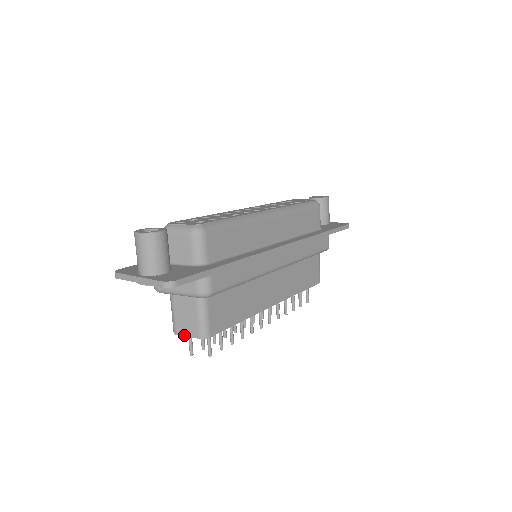
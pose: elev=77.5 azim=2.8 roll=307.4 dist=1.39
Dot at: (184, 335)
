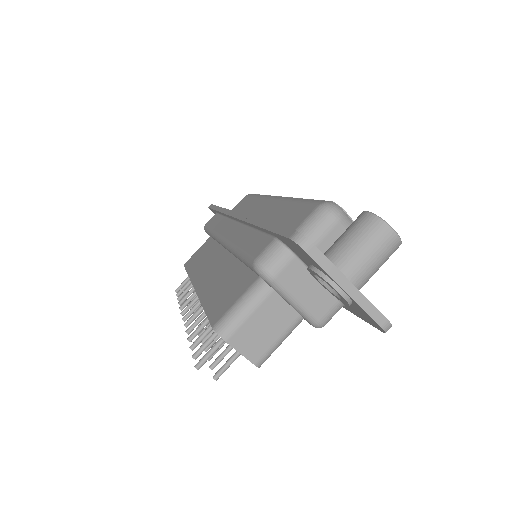
Dot at: (238, 349)
